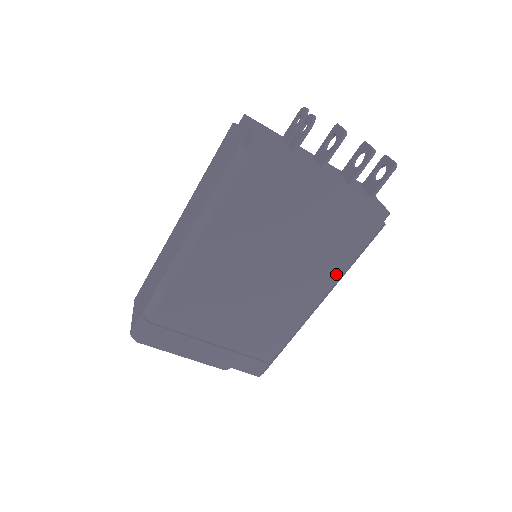
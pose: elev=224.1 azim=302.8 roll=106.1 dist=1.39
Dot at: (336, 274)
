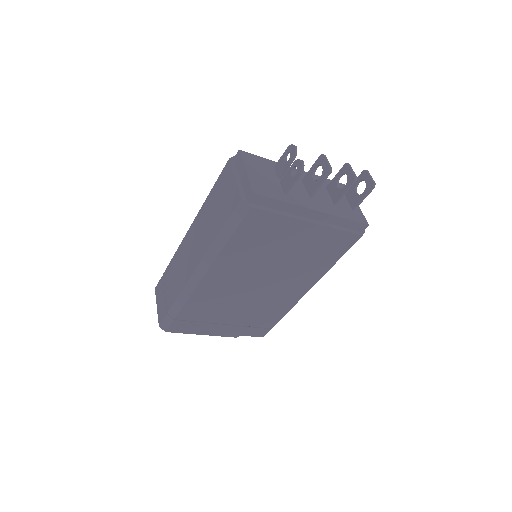
Dot at: (324, 270)
